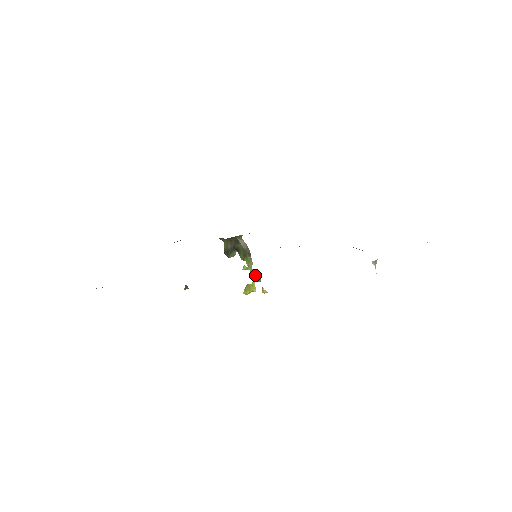
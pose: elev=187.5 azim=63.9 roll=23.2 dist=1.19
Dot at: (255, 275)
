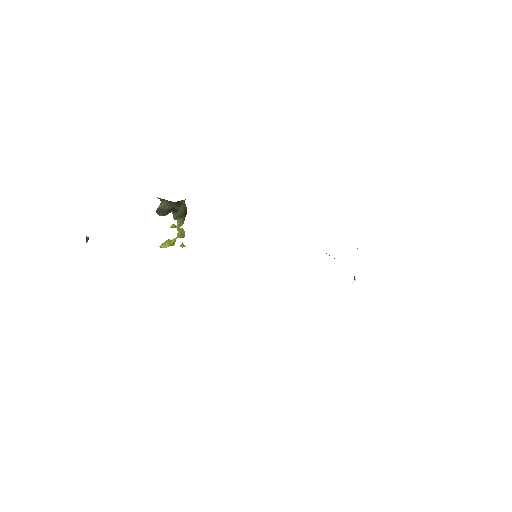
Dot at: (182, 233)
